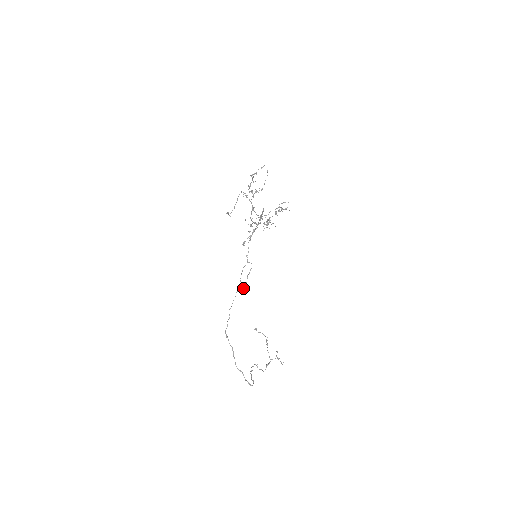
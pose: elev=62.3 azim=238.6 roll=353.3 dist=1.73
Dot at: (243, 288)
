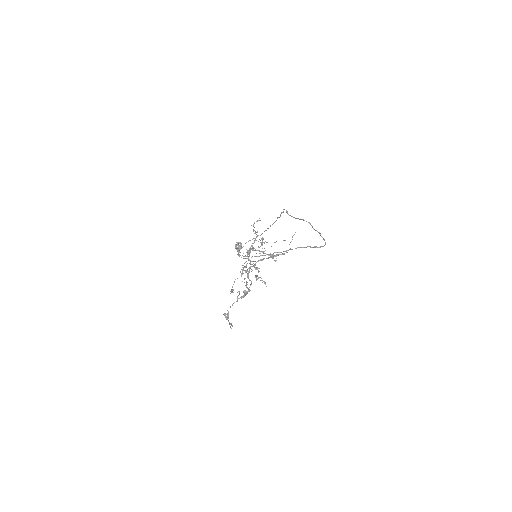
Dot at: (240, 245)
